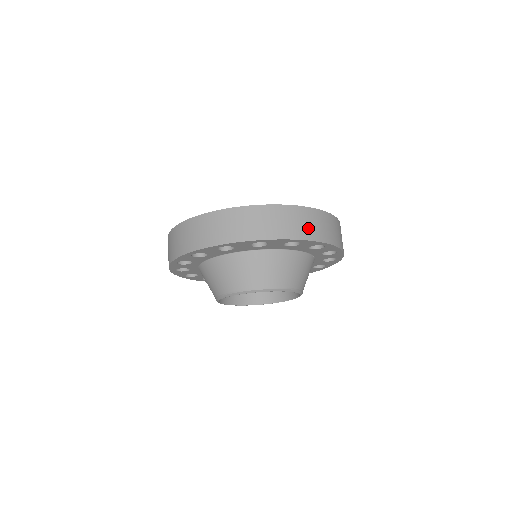
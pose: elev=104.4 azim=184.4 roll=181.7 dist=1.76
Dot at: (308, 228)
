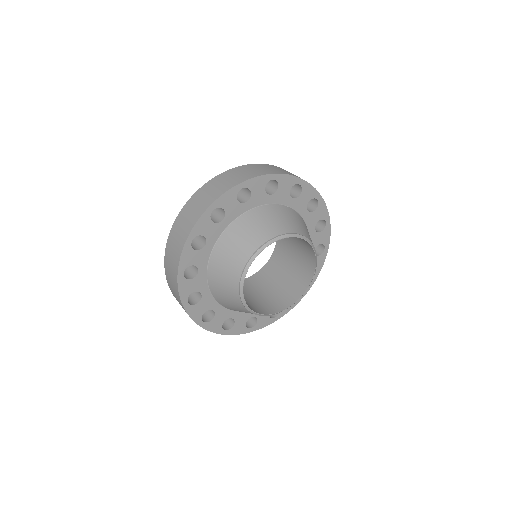
Dot at: (244, 175)
